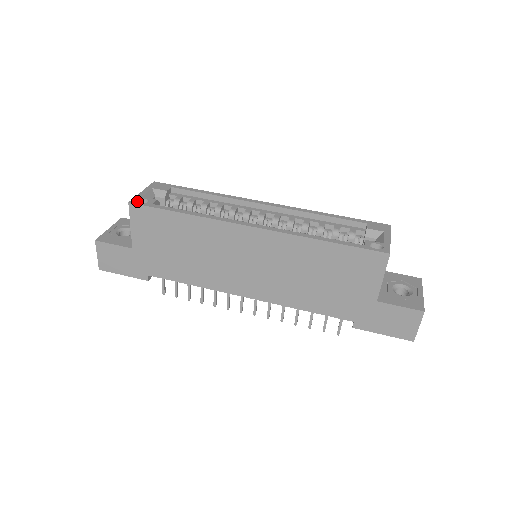
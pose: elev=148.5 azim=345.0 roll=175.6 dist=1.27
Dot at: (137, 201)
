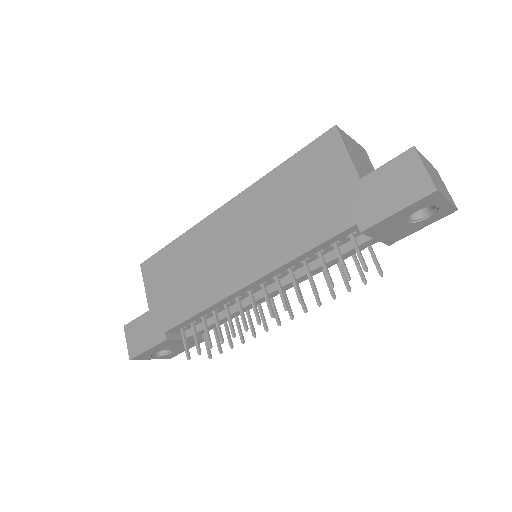
Dot at: occluded
